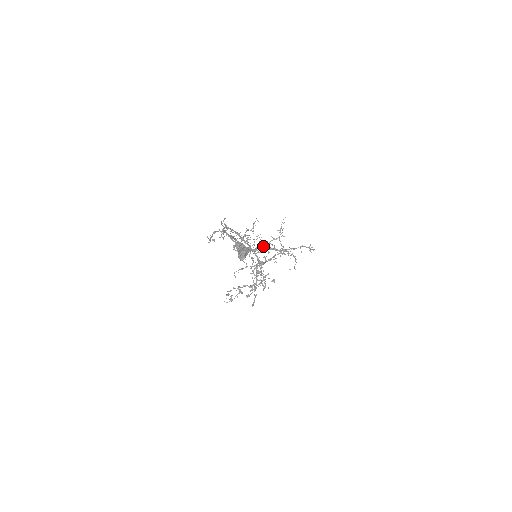
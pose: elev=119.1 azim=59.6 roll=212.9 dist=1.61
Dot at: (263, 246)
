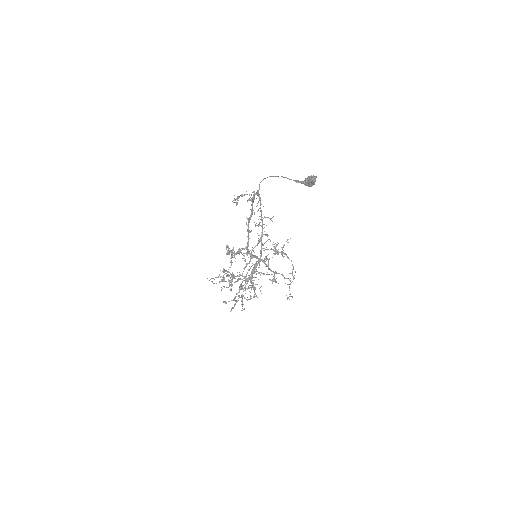
Dot at: (258, 258)
